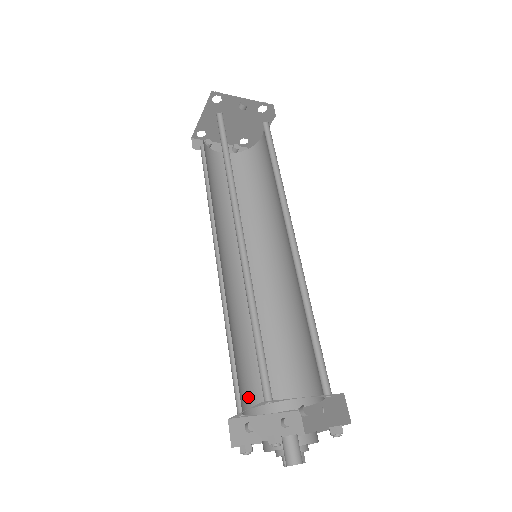
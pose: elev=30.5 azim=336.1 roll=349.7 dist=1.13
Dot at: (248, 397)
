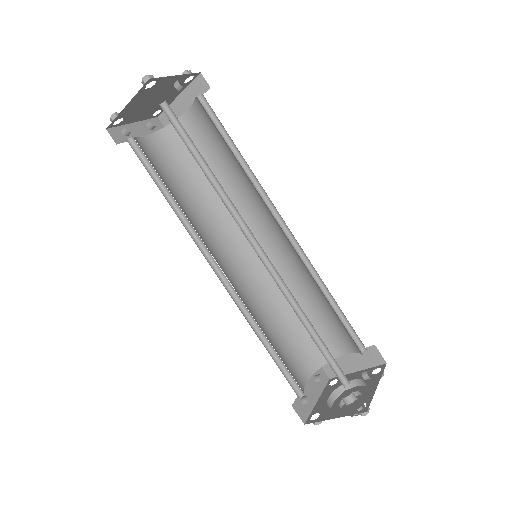
Dot at: (296, 379)
